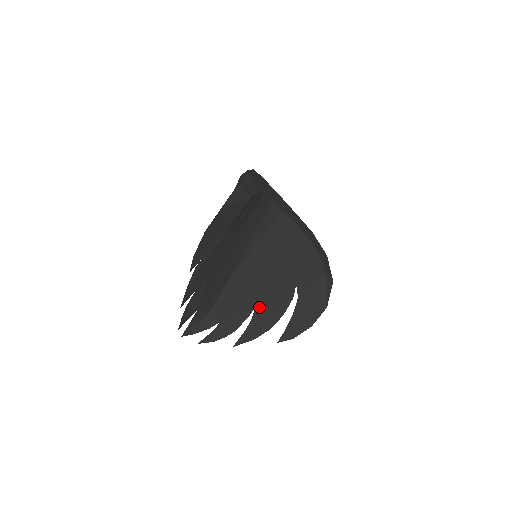
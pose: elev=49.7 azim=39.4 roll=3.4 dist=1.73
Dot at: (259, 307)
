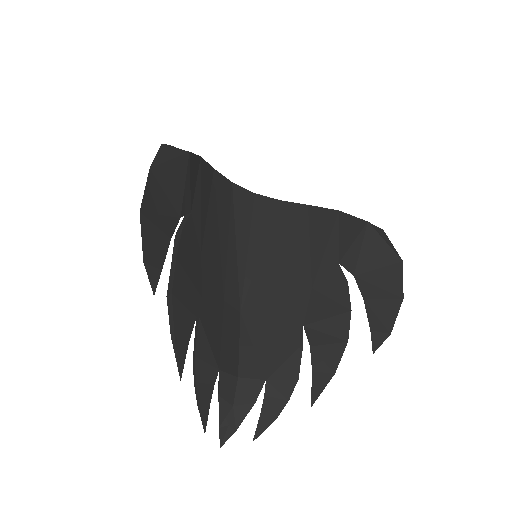
Dot at: (309, 323)
